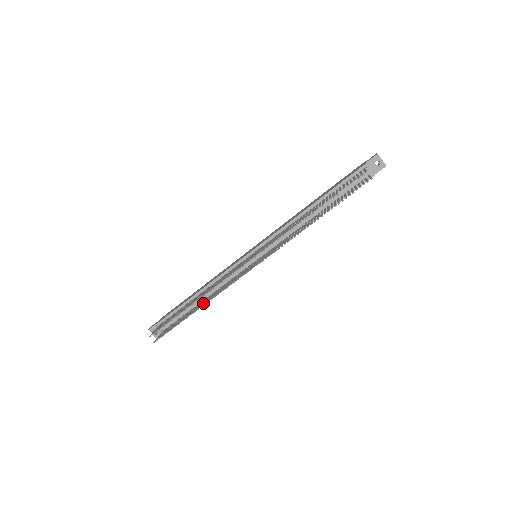
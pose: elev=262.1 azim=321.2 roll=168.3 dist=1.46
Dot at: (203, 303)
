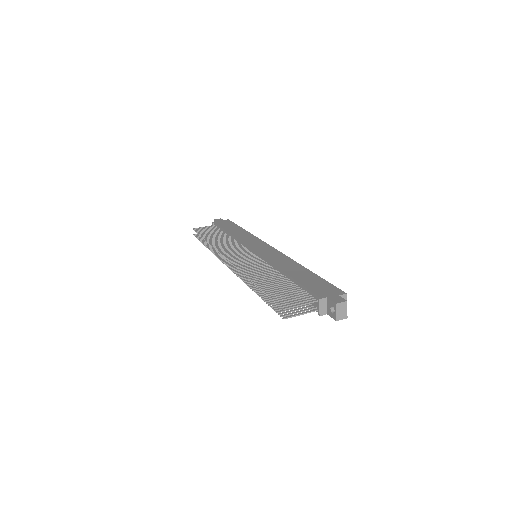
Dot at: occluded
